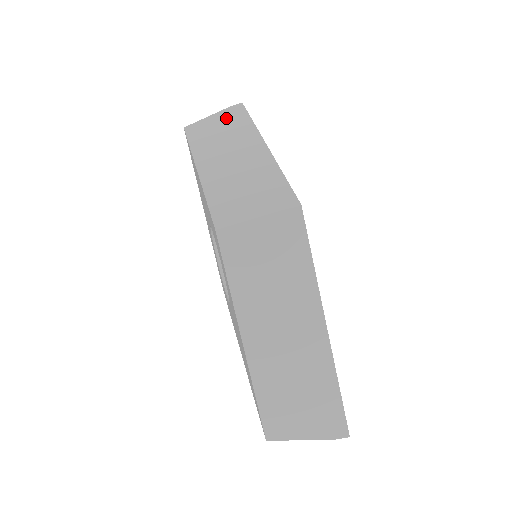
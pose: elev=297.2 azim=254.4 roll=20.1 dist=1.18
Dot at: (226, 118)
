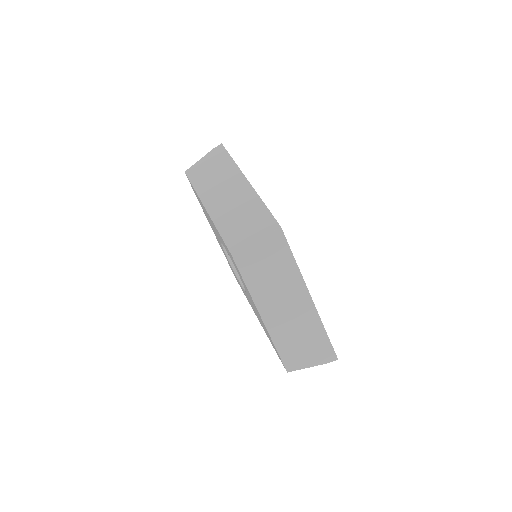
Dot at: (214, 160)
